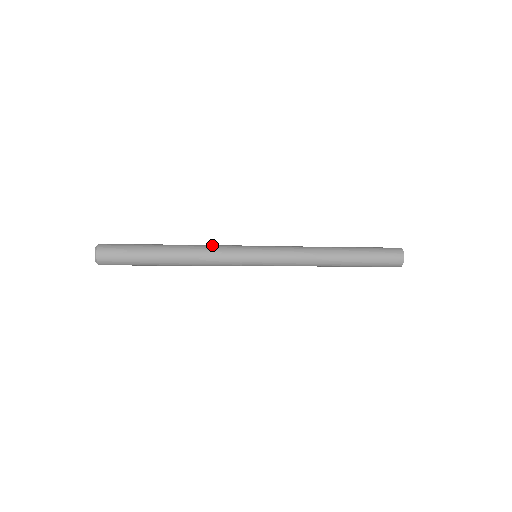
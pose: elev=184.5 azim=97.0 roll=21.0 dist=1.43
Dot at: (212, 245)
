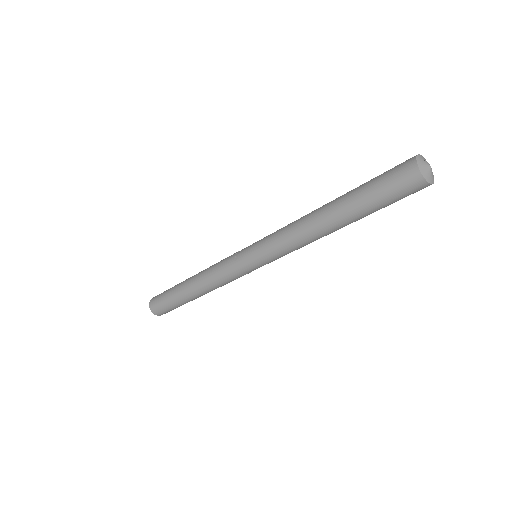
Dot at: (218, 262)
